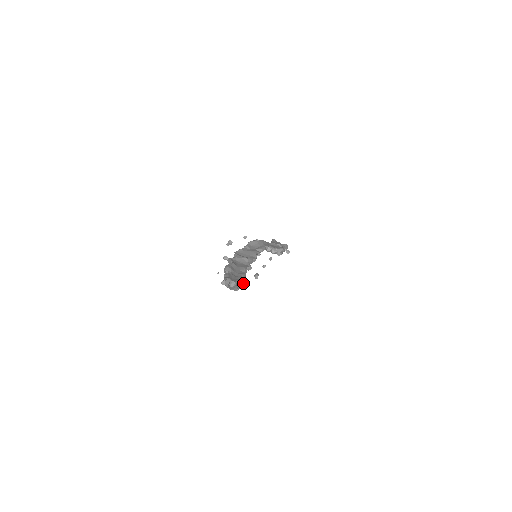
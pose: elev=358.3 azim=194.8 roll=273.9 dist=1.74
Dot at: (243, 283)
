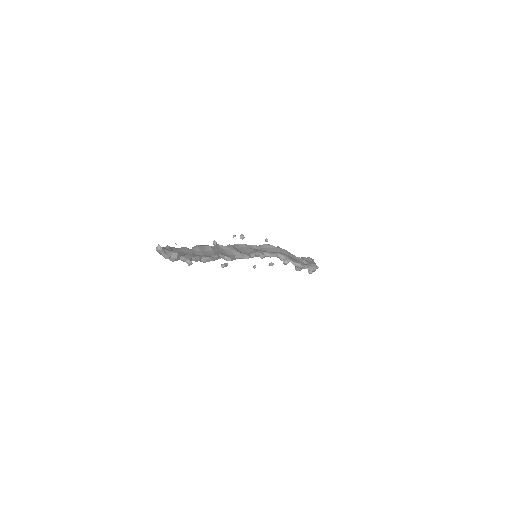
Dot at: (187, 258)
